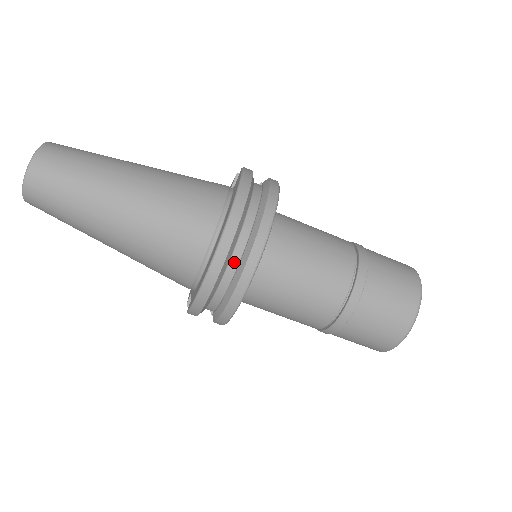
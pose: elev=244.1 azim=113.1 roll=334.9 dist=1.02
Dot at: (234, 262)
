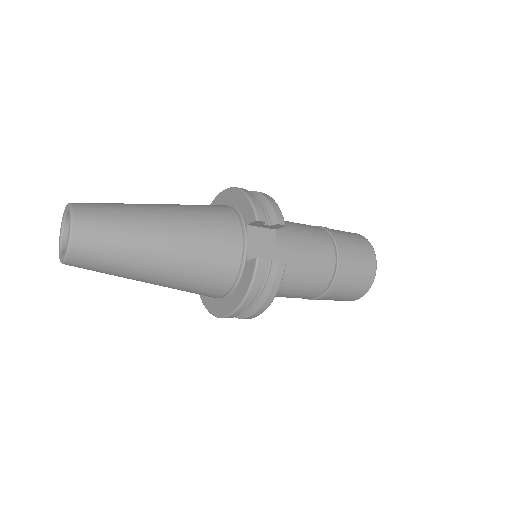
Dot at: occluded
